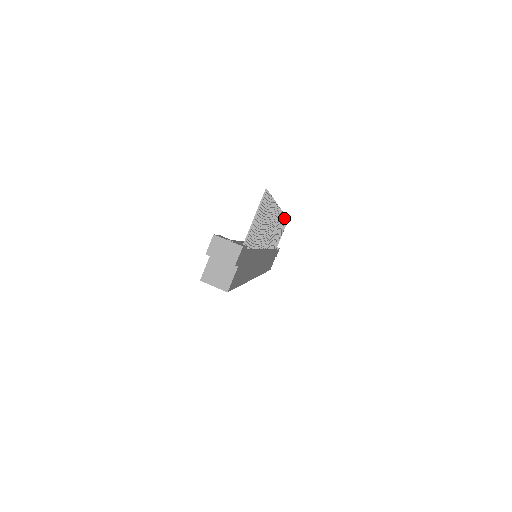
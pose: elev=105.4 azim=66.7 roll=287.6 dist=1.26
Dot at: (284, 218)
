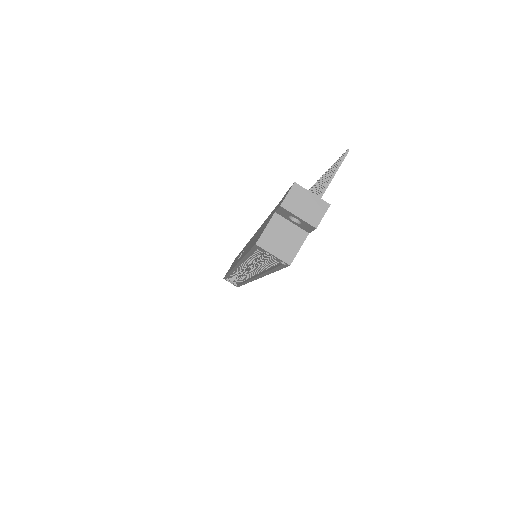
Dot at: occluded
